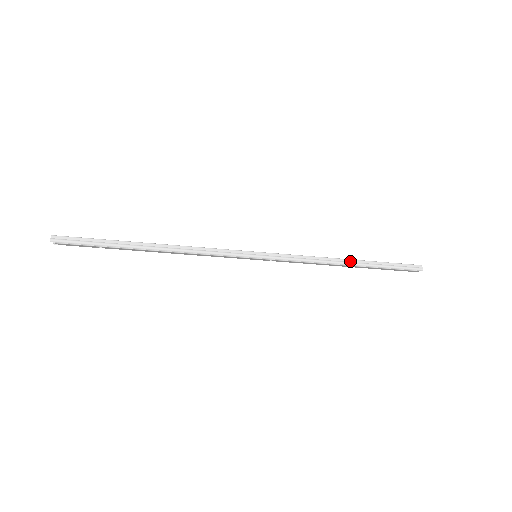
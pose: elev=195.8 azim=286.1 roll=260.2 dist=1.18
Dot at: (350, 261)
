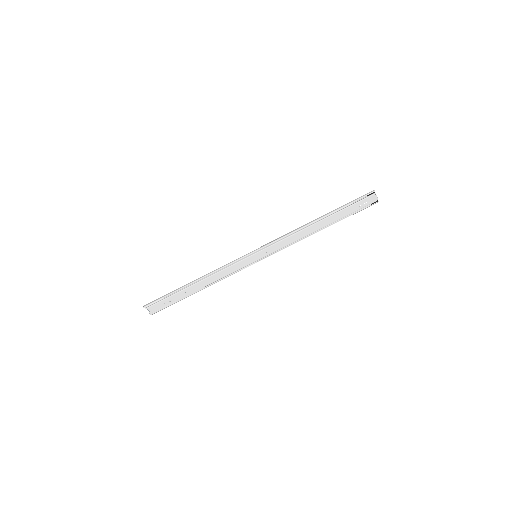
Dot at: (316, 220)
